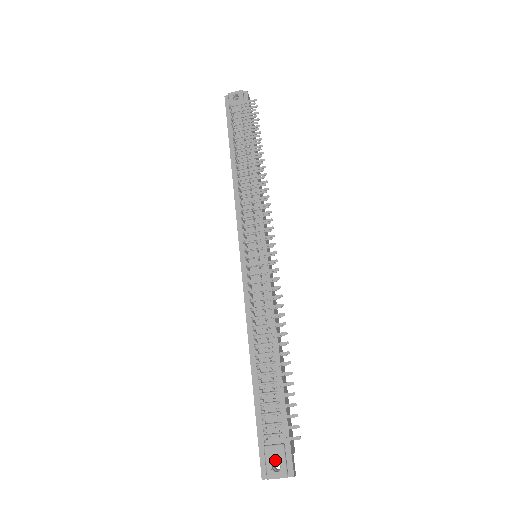
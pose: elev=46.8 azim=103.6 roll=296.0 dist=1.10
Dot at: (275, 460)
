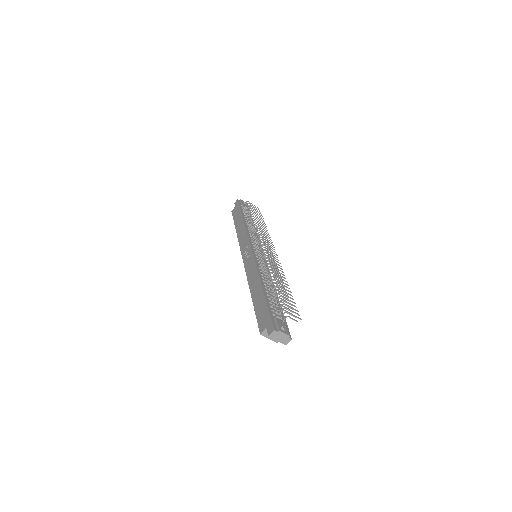
Dot at: (282, 325)
